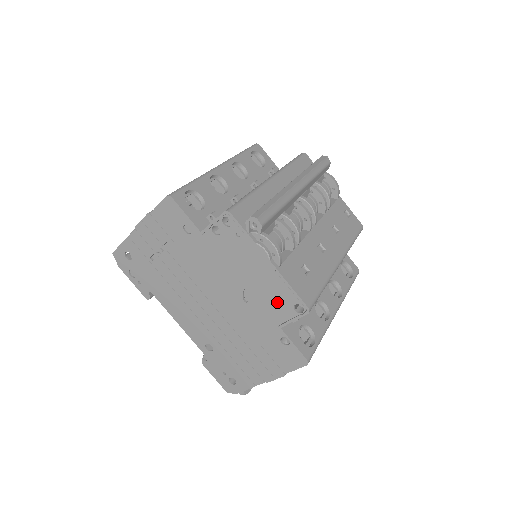
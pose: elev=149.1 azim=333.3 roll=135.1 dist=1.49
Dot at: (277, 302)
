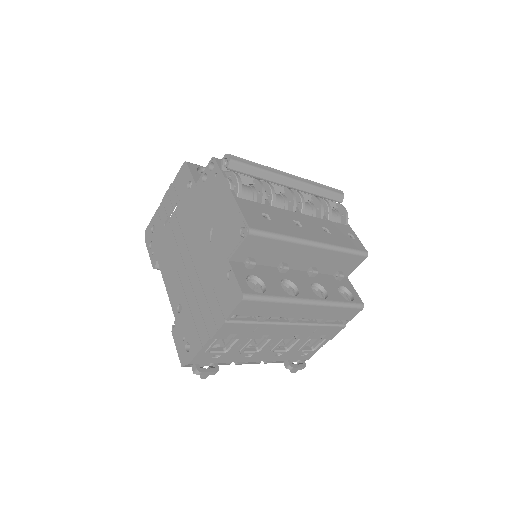
Dot at: (230, 231)
